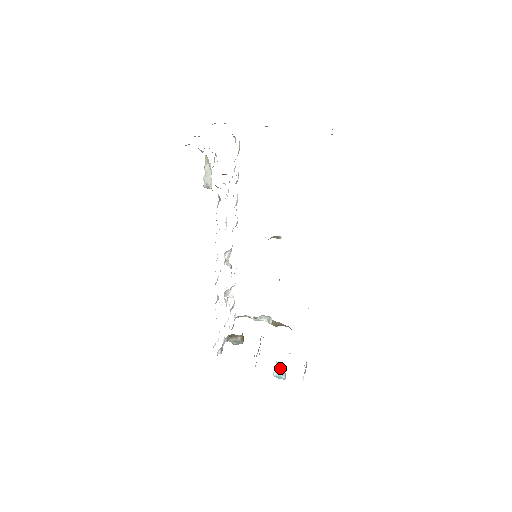
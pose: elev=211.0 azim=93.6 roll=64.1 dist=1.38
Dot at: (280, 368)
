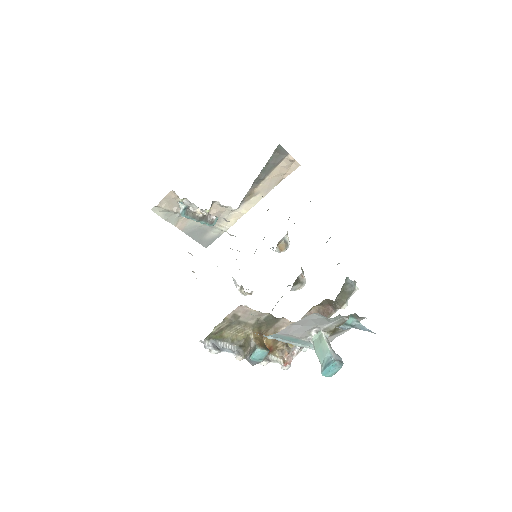
Dot at: (320, 346)
